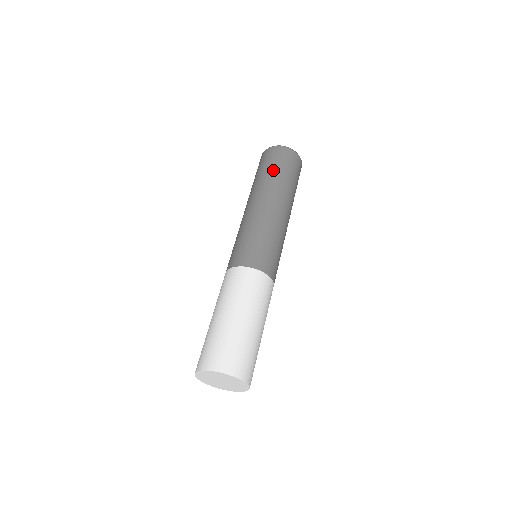
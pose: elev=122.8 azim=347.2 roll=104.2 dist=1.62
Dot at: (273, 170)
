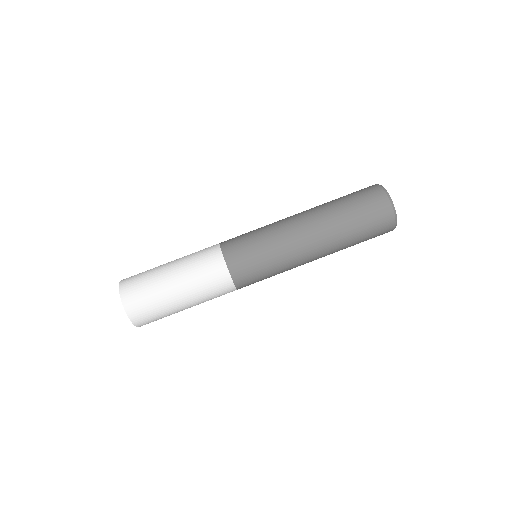
Dot at: (346, 203)
